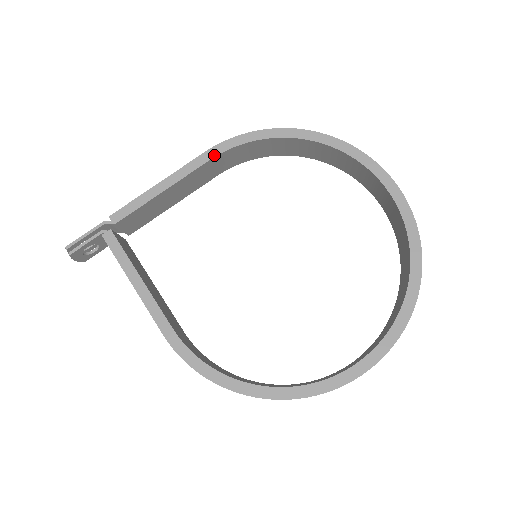
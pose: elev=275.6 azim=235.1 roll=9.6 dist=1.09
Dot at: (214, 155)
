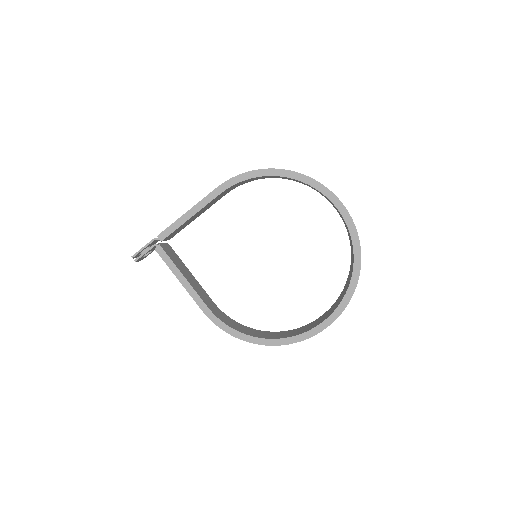
Dot at: (223, 190)
